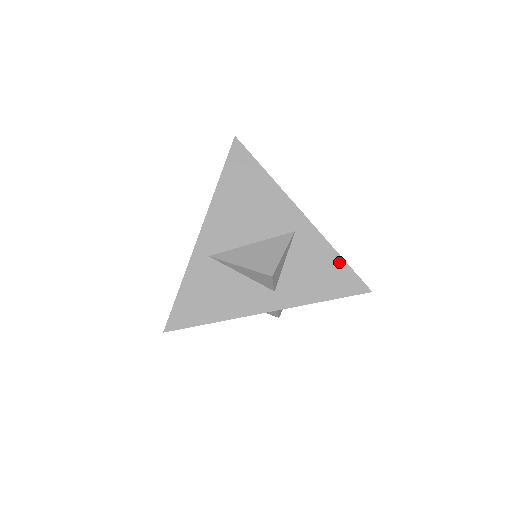
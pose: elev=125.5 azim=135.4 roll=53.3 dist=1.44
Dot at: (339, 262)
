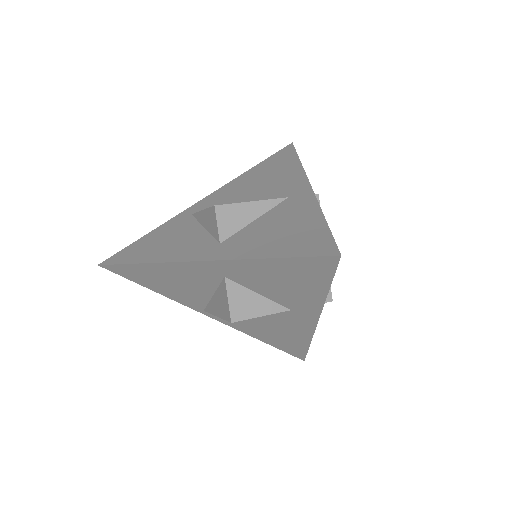
Dot at: (318, 223)
